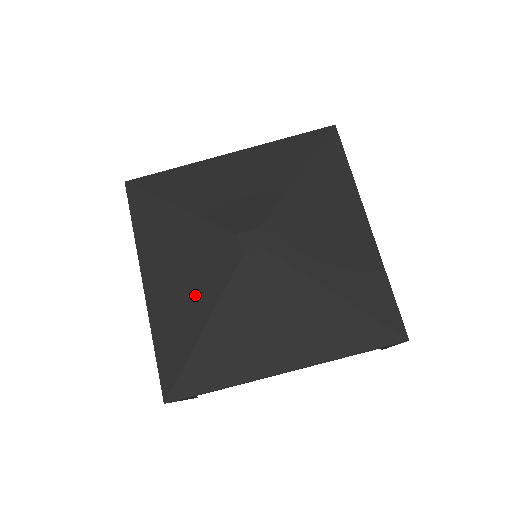
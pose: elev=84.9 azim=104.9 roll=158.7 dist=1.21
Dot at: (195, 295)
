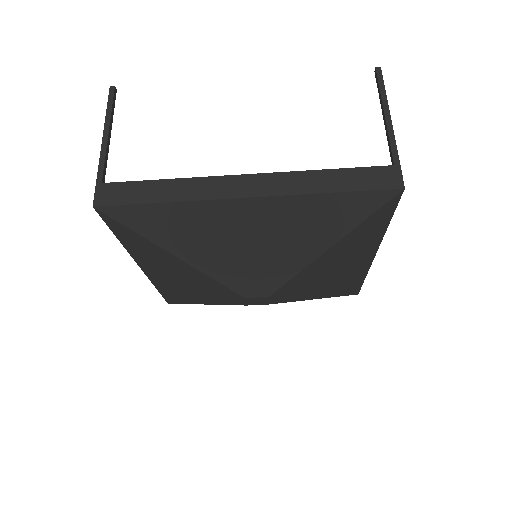
Dot at: (197, 294)
